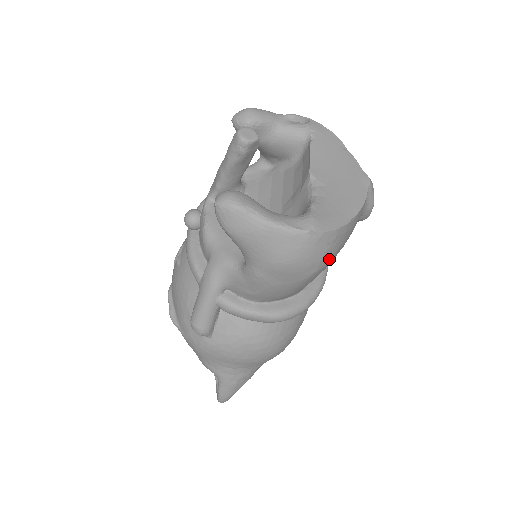
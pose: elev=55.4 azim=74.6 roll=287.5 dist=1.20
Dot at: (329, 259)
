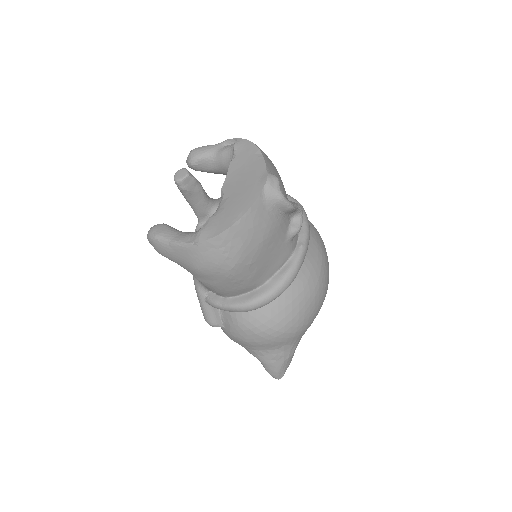
Dot at: (238, 257)
